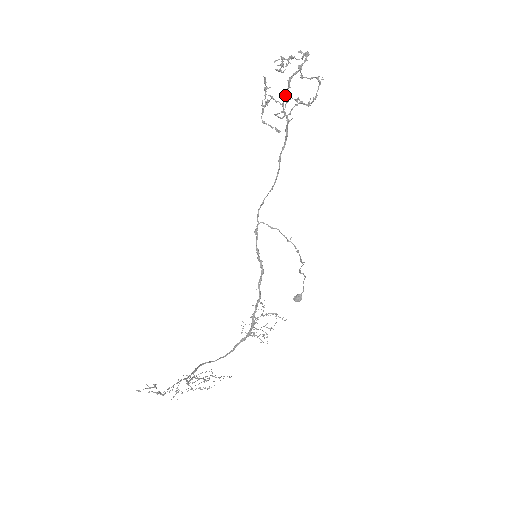
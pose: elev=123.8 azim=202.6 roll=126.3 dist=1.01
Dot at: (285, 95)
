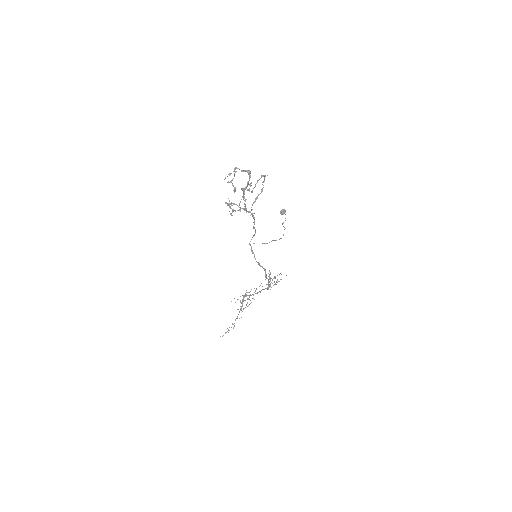
Dot at: (245, 206)
